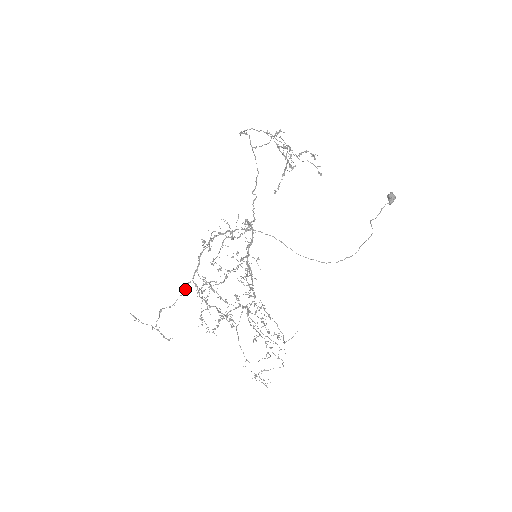
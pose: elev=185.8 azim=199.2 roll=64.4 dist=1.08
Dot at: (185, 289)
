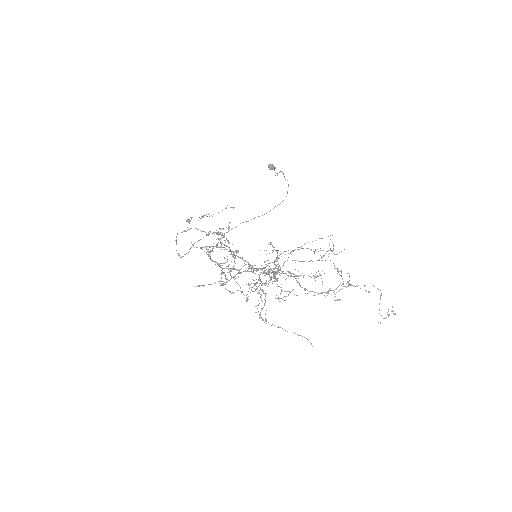
Dot at: (223, 272)
